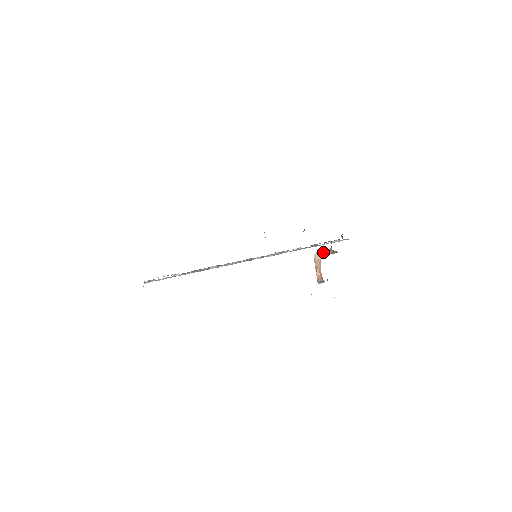
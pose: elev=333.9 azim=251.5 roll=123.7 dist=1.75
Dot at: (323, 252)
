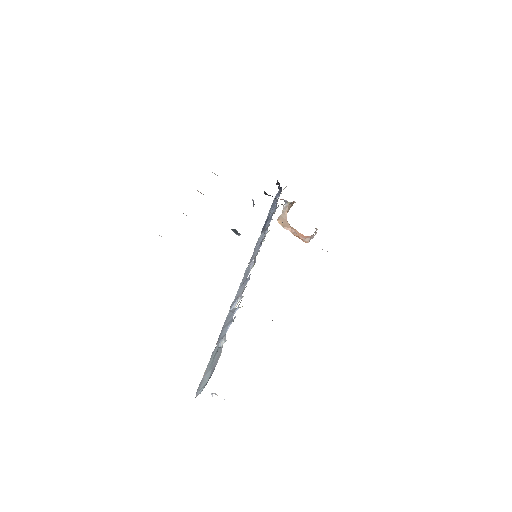
Dot at: (283, 214)
